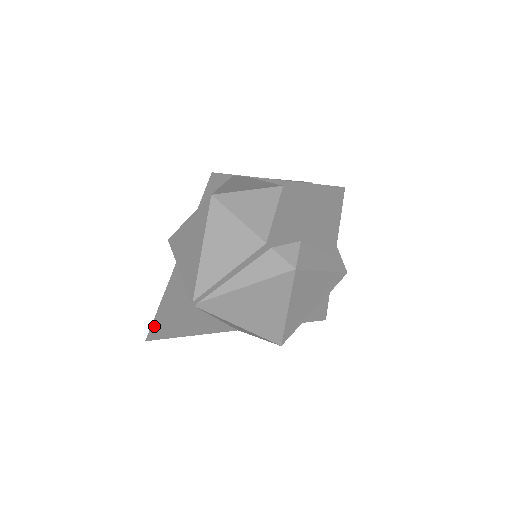
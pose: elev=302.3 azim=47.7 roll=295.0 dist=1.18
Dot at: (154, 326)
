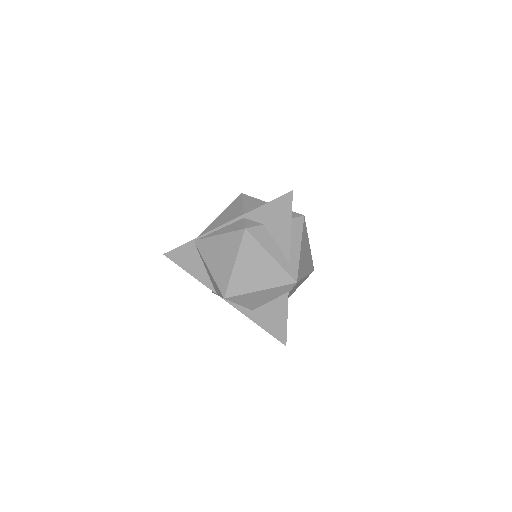
Dot at: occluded
